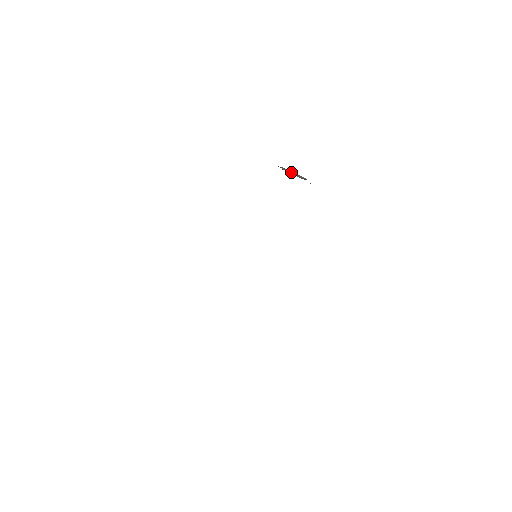
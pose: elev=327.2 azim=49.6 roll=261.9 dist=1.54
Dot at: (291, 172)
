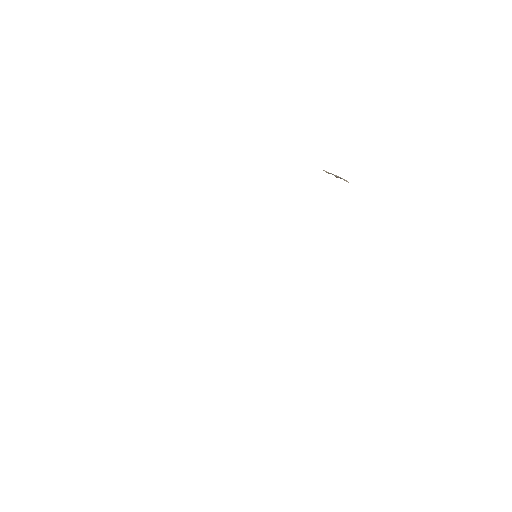
Dot at: occluded
